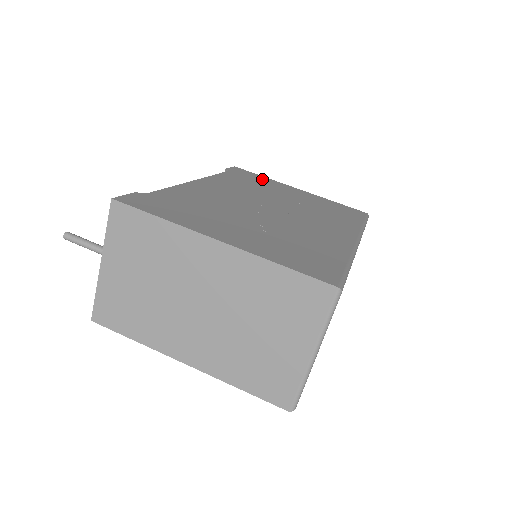
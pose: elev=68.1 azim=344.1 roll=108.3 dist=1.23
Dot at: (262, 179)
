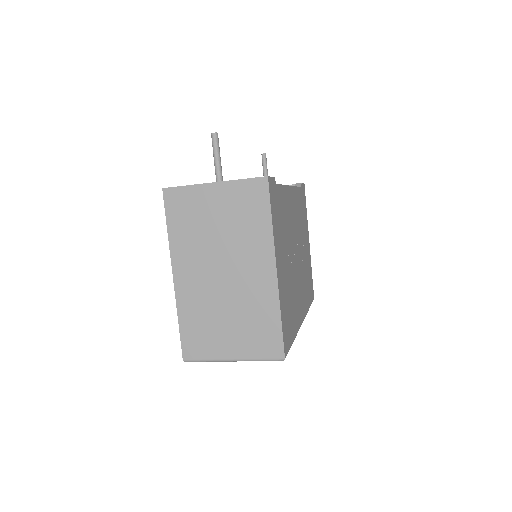
Dot at: occluded
